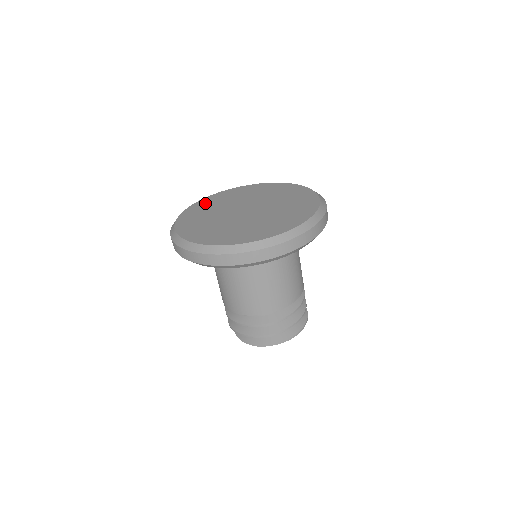
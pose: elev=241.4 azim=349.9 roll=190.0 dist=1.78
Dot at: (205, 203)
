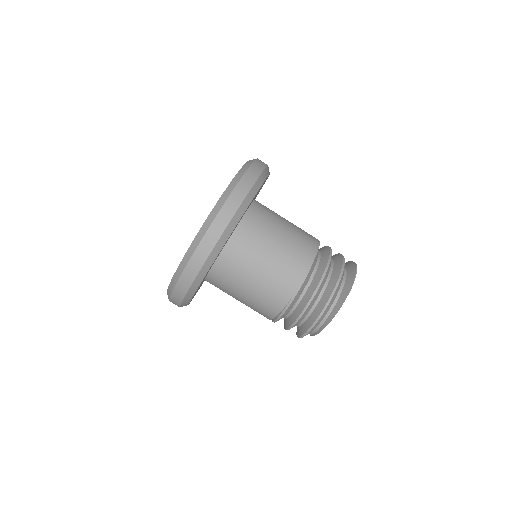
Dot at: occluded
